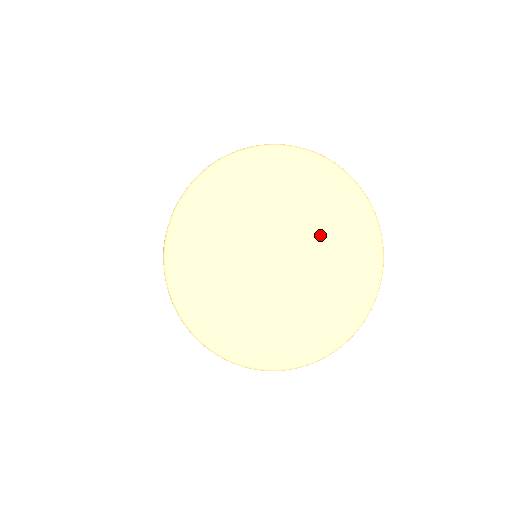
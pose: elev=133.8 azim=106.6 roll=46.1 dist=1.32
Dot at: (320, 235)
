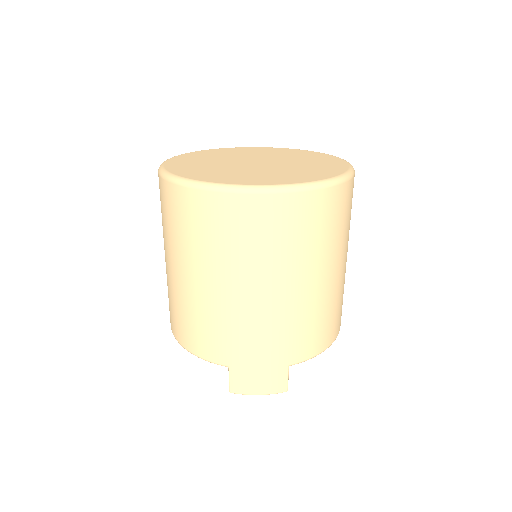
Dot at: (293, 160)
